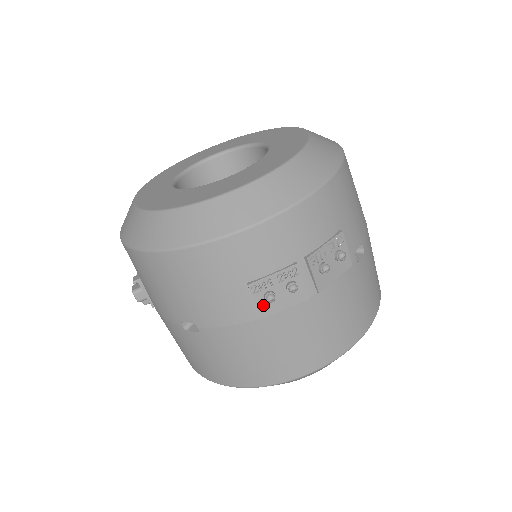
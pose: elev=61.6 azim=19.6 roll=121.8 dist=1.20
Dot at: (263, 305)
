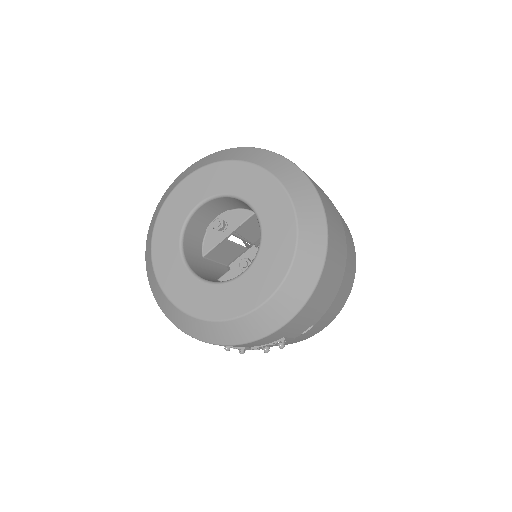
Dot at: occluded
